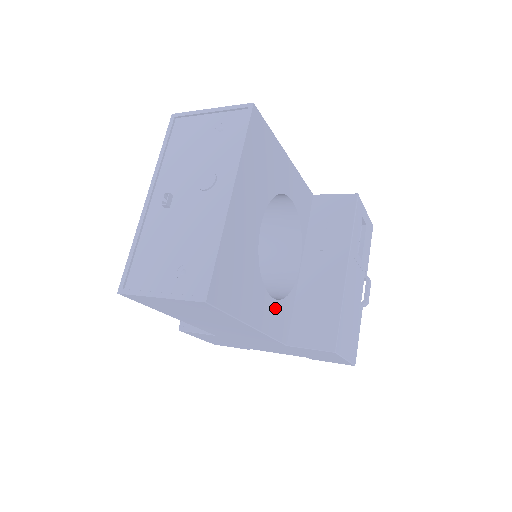
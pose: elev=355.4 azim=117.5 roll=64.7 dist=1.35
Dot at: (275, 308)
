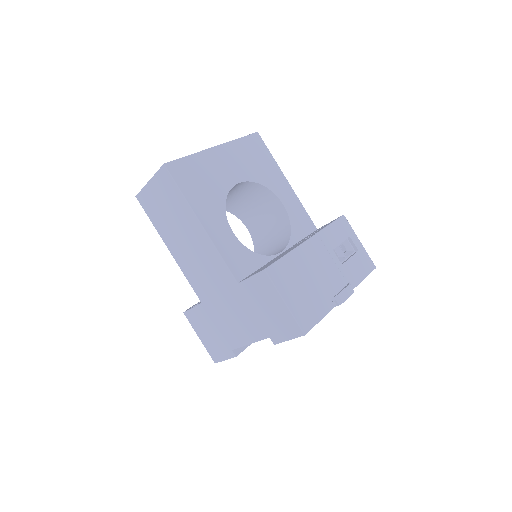
Dot at: (234, 242)
